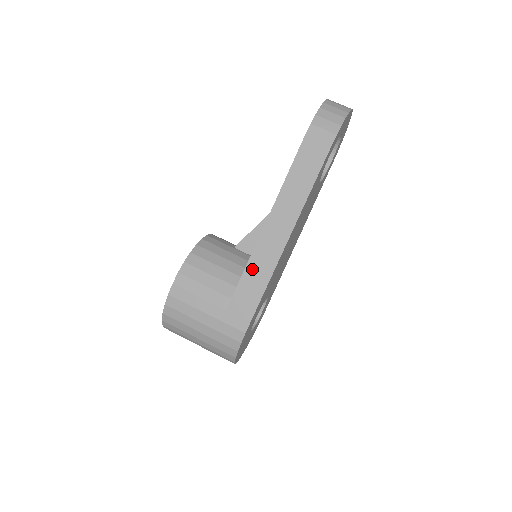
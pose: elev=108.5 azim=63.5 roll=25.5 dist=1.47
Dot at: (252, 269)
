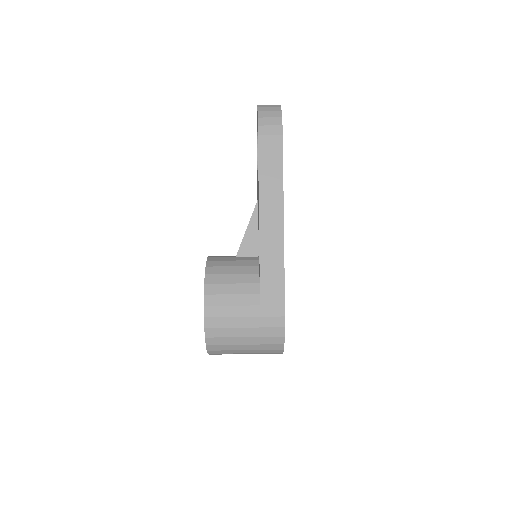
Dot at: (266, 261)
